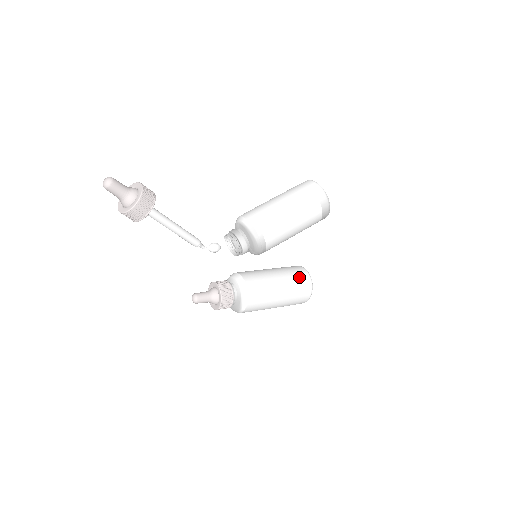
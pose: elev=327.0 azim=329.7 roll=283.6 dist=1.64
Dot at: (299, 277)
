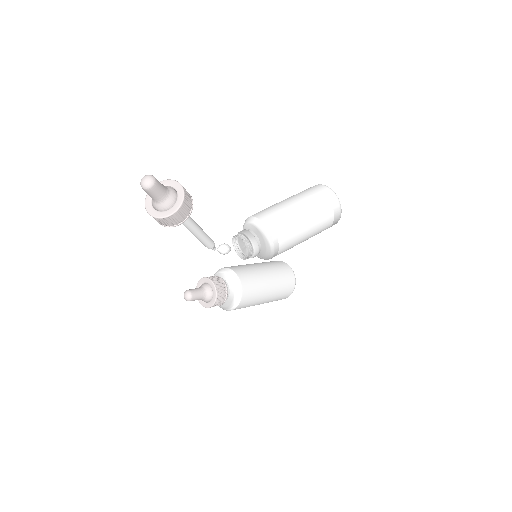
Dot at: (286, 277)
